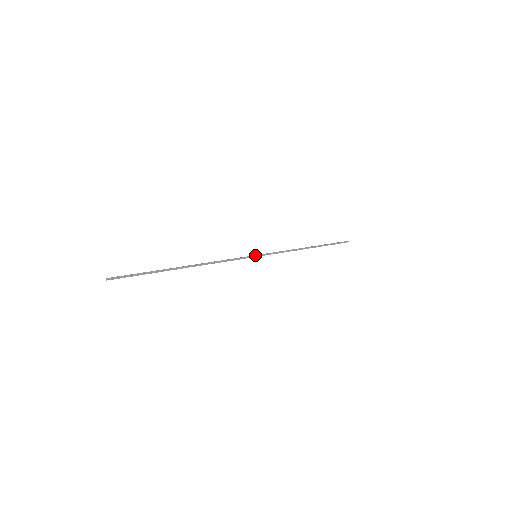
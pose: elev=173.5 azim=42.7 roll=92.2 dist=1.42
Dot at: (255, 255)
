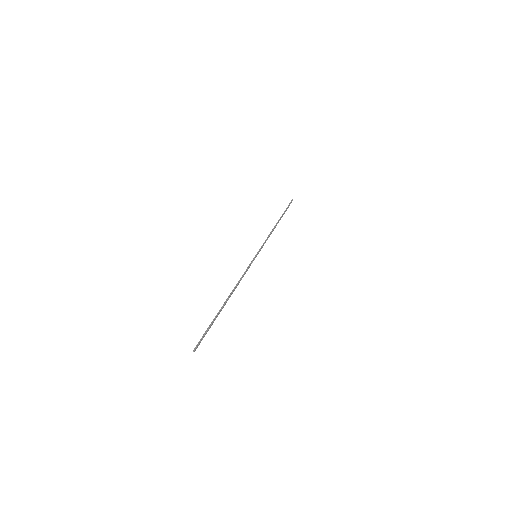
Dot at: (256, 256)
